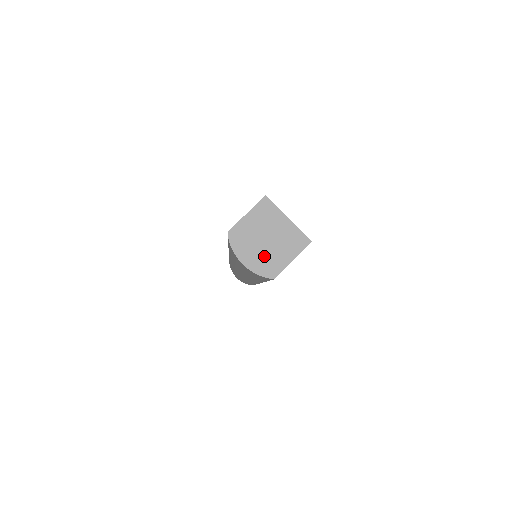
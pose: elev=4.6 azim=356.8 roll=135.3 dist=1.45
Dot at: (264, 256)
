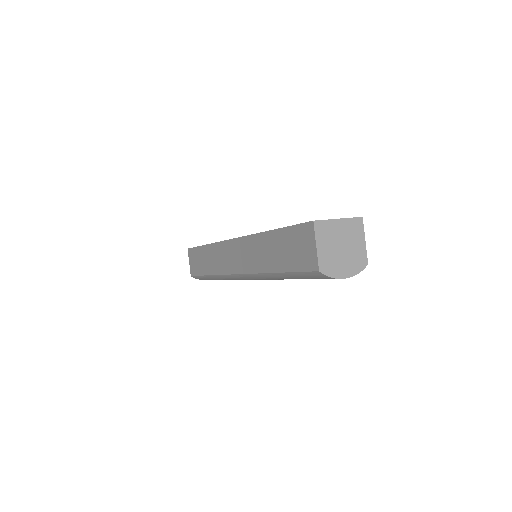
Dot at: (350, 259)
